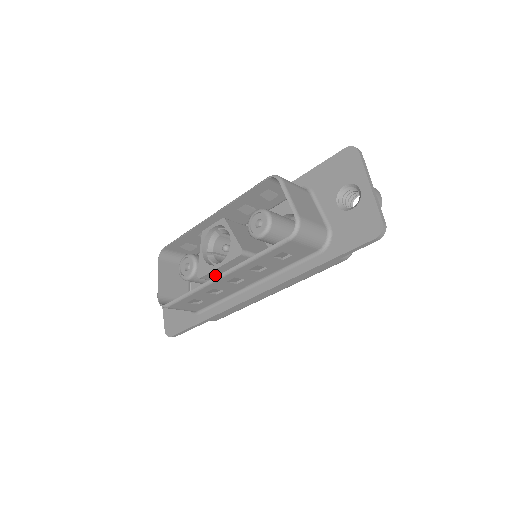
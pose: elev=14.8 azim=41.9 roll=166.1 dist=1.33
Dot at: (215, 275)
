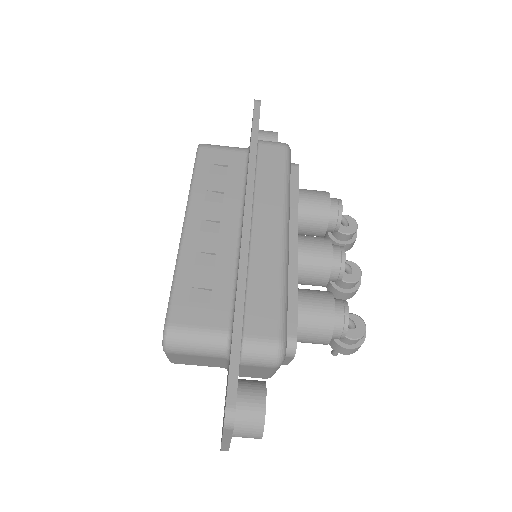
Dot at: occluded
